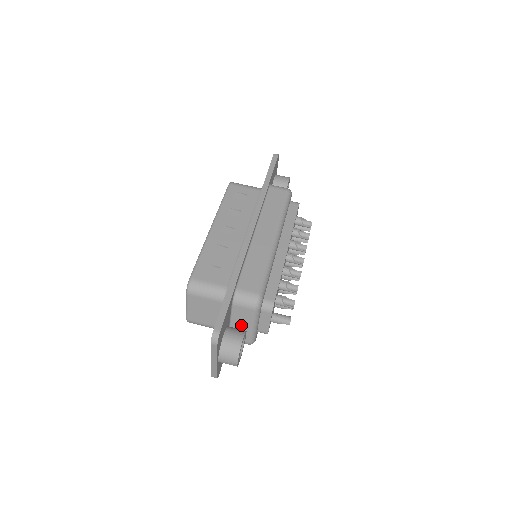
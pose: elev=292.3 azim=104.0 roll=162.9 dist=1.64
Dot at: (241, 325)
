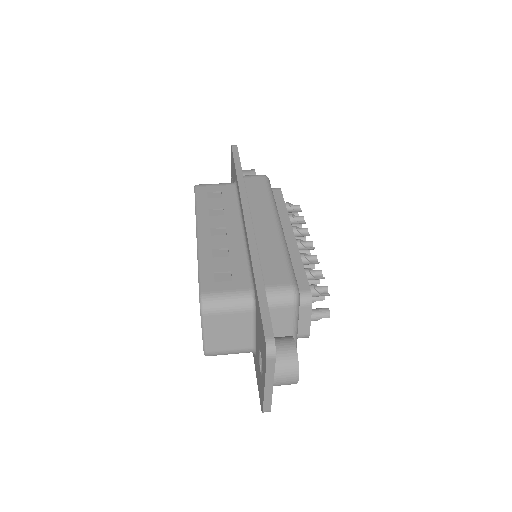
Dot at: (279, 333)
